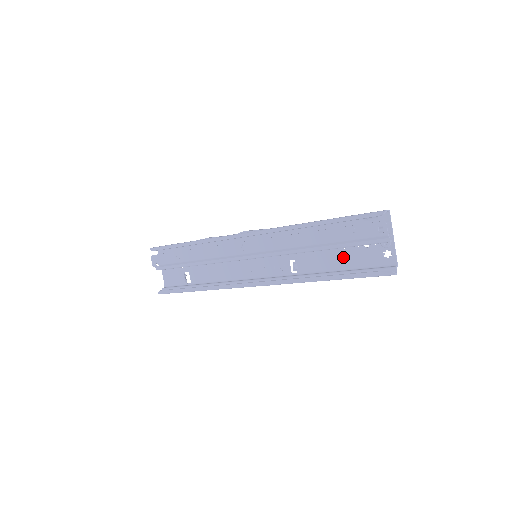
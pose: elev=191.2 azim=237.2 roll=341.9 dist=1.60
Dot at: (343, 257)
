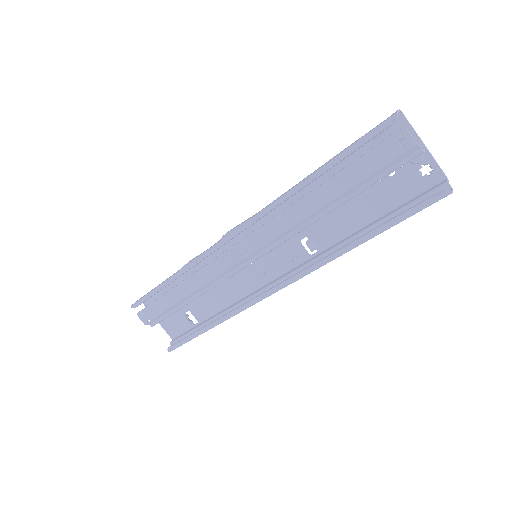
Dot at: (367, 204)
